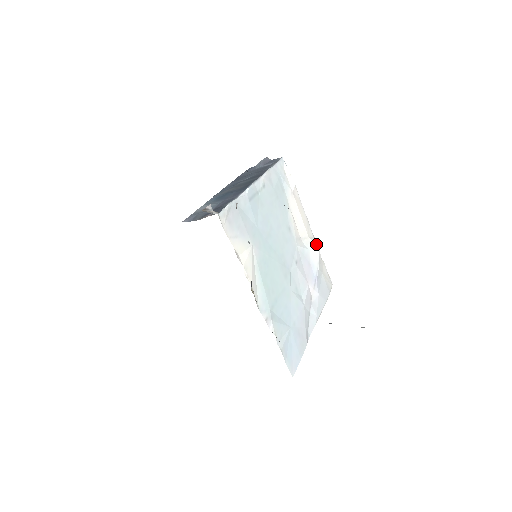
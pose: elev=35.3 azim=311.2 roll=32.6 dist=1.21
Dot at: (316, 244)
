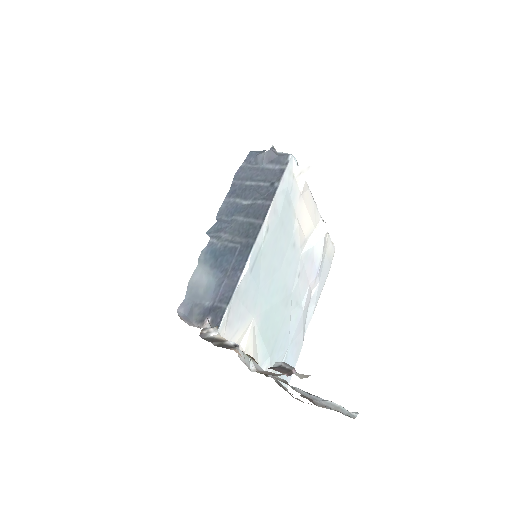
Dot at: (322, 233)
